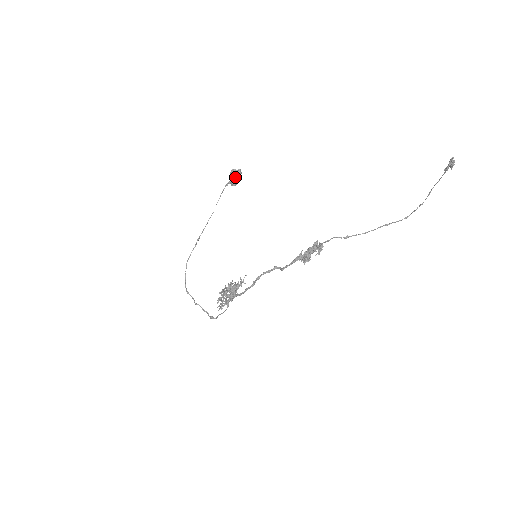
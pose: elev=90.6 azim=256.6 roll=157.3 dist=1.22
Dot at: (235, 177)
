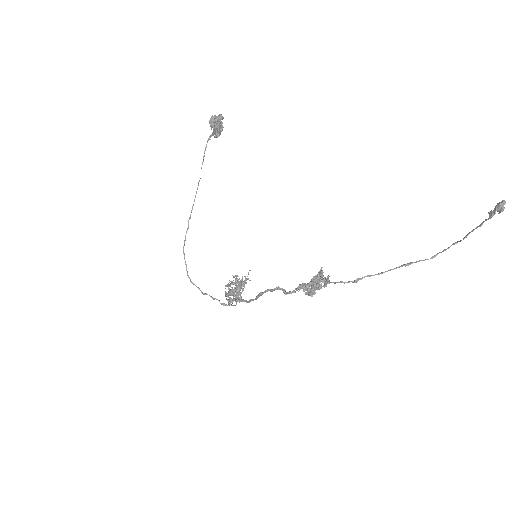
Dot at: (217, 126)
